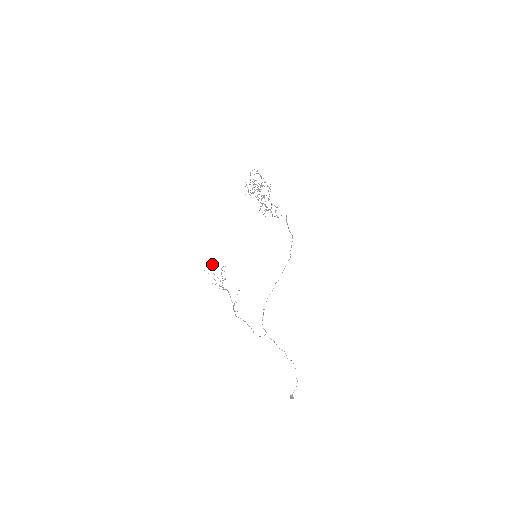
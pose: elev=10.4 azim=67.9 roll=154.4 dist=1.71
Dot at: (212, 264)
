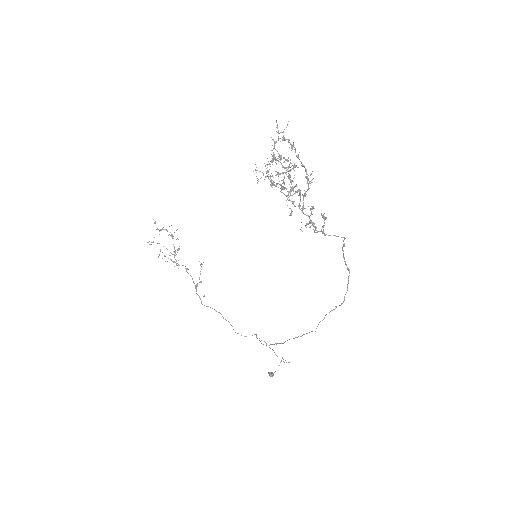
Dot at: occluded
